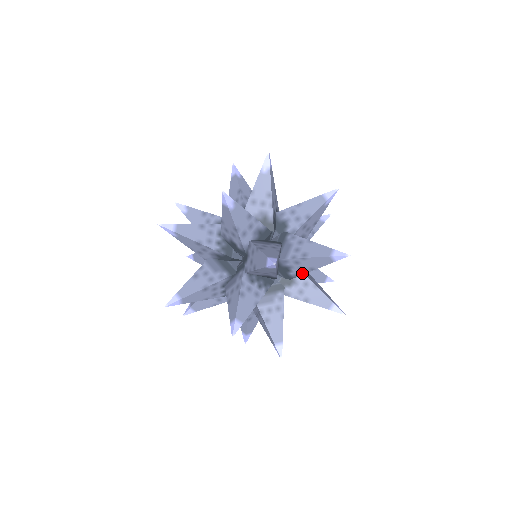
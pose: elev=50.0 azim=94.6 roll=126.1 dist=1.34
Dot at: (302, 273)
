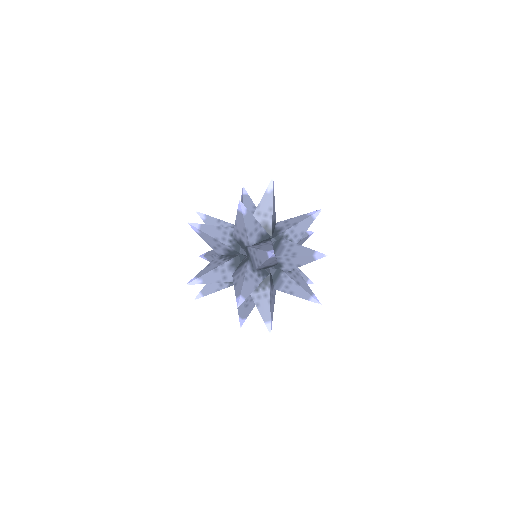
Dot at: (276, 262)
